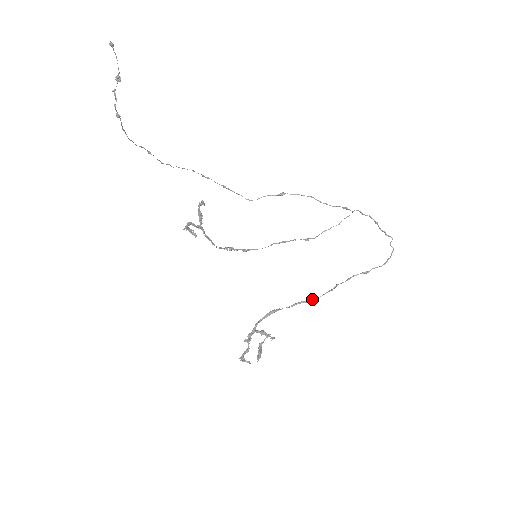
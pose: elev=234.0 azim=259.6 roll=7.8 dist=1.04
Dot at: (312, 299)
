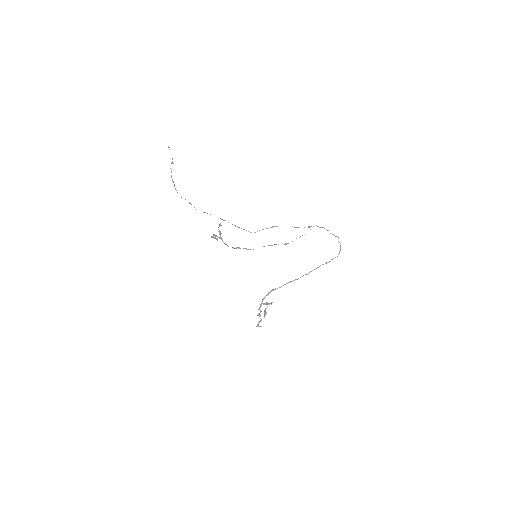
Dot at: occluded
